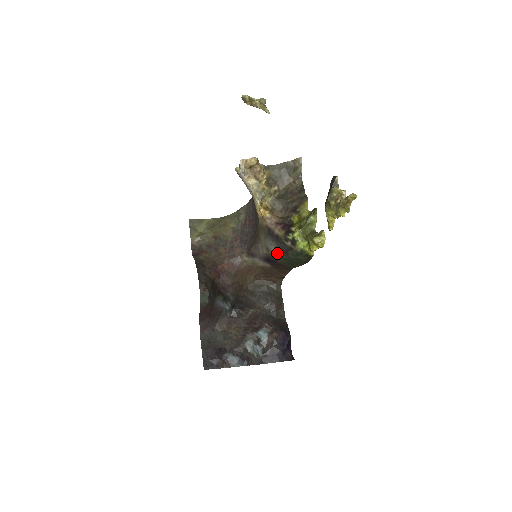
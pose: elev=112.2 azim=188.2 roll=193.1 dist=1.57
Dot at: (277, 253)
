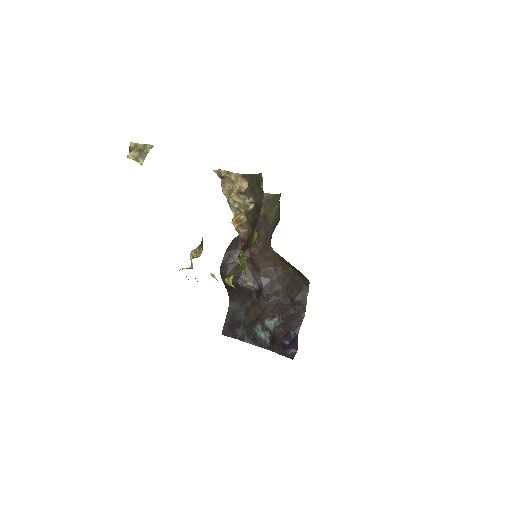
Dot at: occluded
